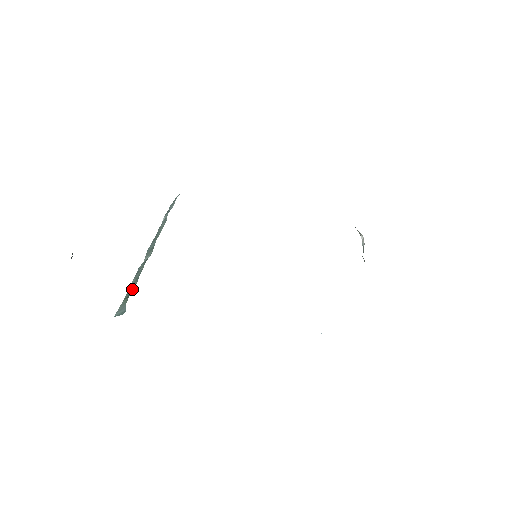
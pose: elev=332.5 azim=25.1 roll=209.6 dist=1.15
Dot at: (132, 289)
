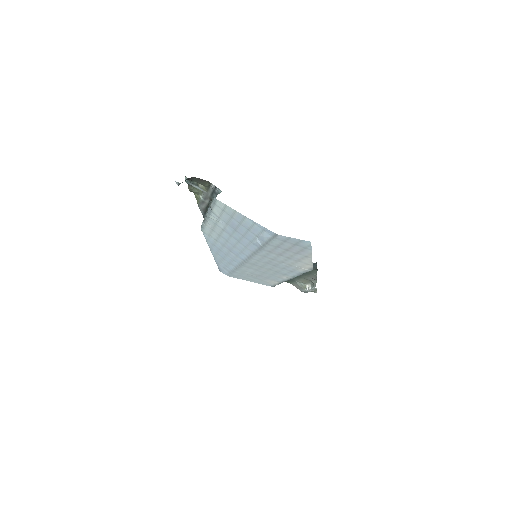
Dot at: occluded
